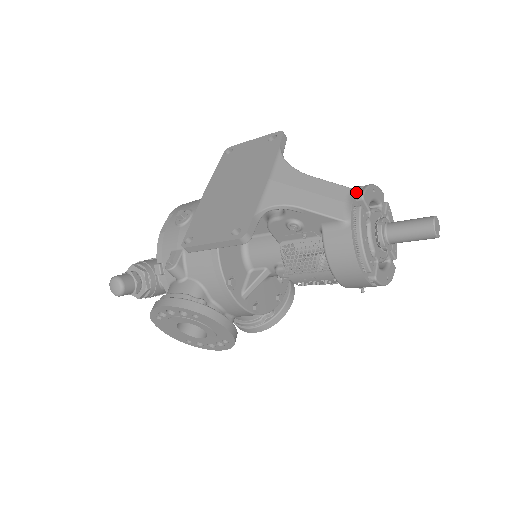
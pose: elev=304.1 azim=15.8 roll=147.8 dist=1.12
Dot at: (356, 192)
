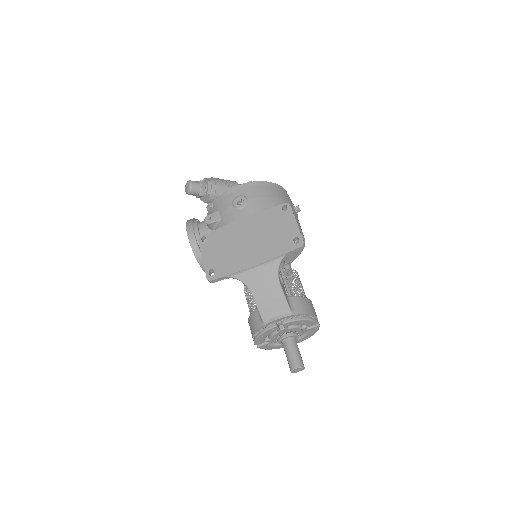
Dot at: (288, 316)
